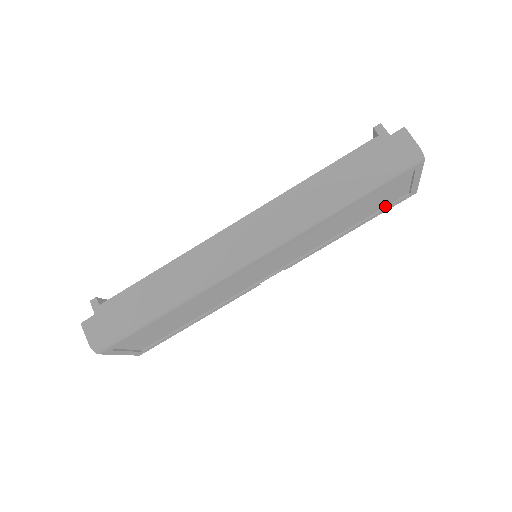
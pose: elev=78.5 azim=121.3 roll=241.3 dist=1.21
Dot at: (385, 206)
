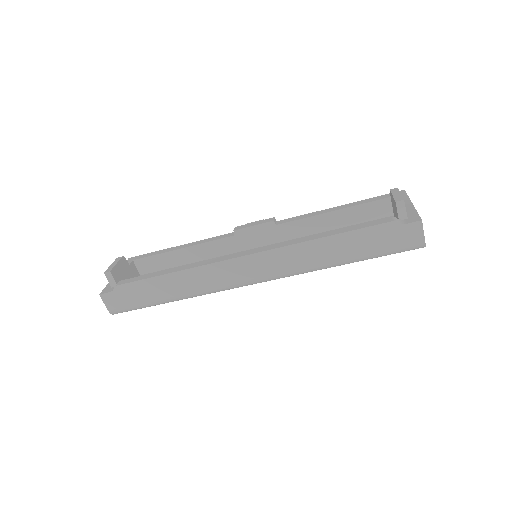
Dot at: occluded
